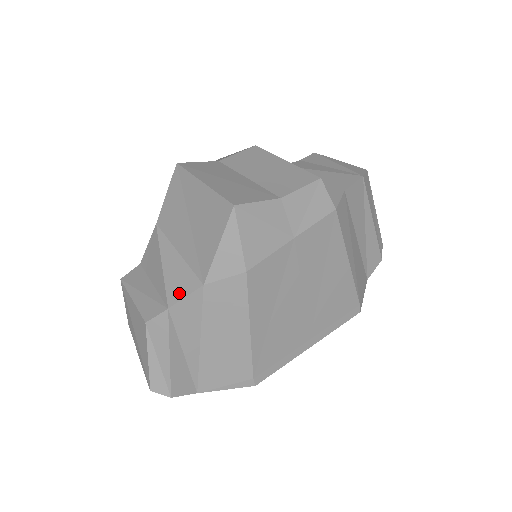
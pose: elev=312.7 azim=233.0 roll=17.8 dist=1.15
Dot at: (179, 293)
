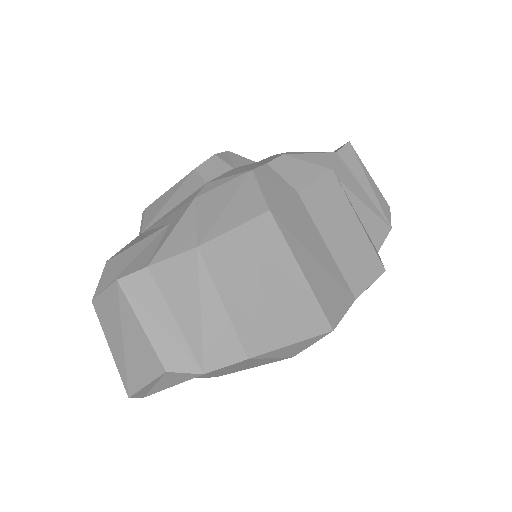
Dot at: (219, 360)
